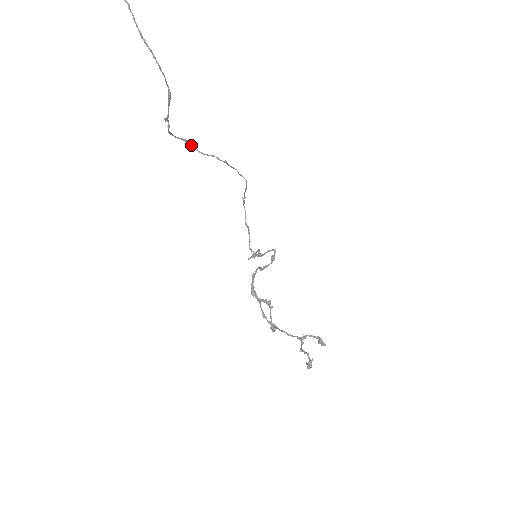
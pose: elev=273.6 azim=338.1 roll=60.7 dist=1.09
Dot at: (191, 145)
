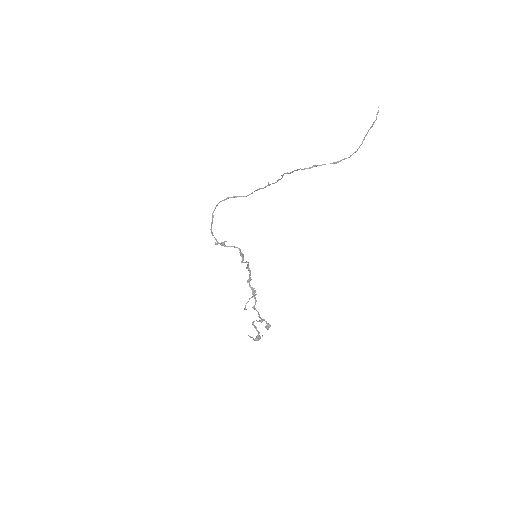
Dot at: (286, 173)
